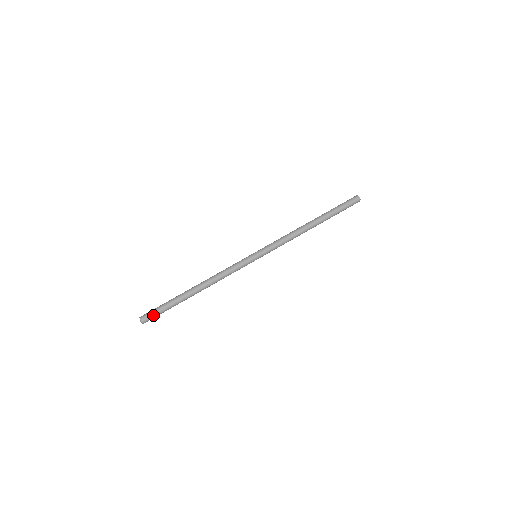
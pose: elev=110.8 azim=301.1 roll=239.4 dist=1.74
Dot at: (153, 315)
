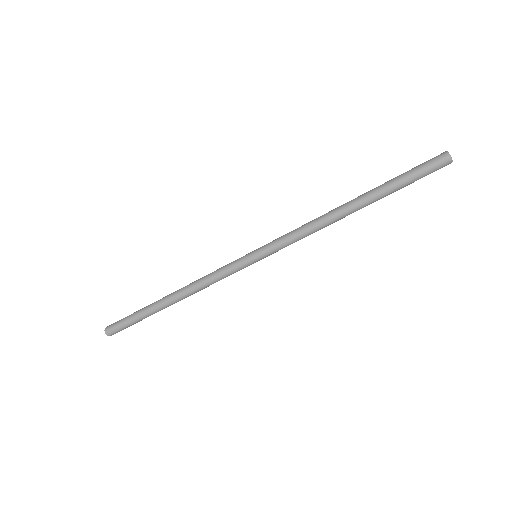
Dot at: (121, 329)
